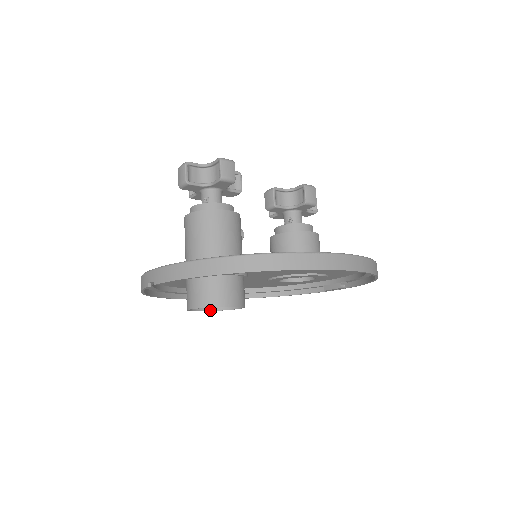
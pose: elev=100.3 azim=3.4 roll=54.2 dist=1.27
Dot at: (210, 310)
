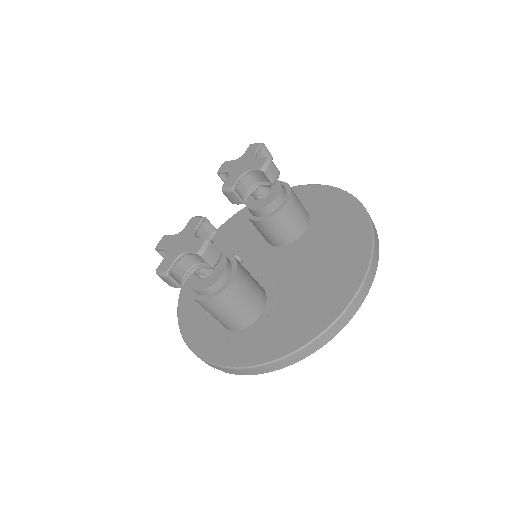
Dot at: occluded
